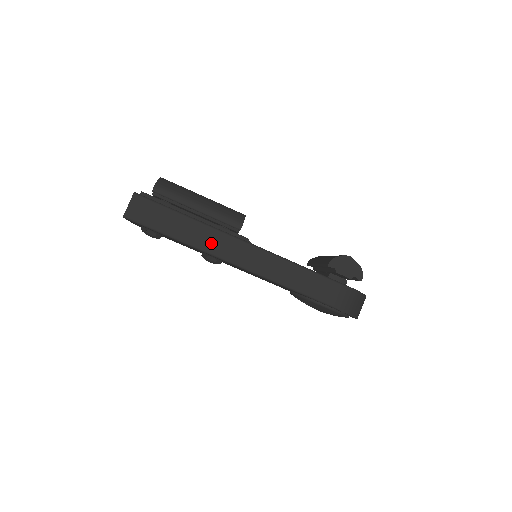
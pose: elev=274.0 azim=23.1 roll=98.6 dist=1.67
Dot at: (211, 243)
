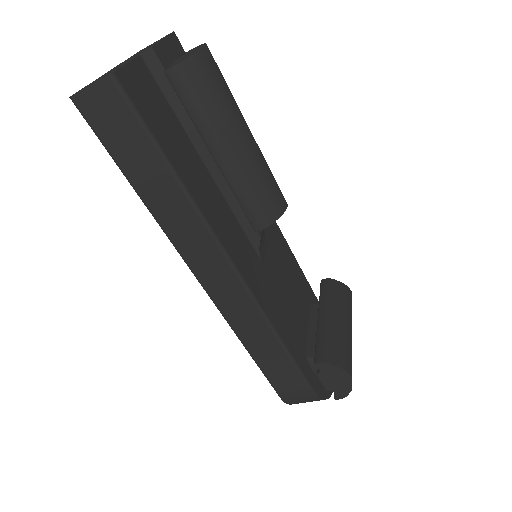
Dot at: (186, 238)
